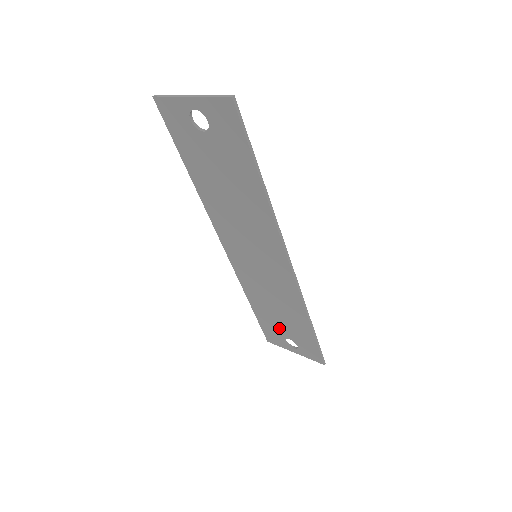
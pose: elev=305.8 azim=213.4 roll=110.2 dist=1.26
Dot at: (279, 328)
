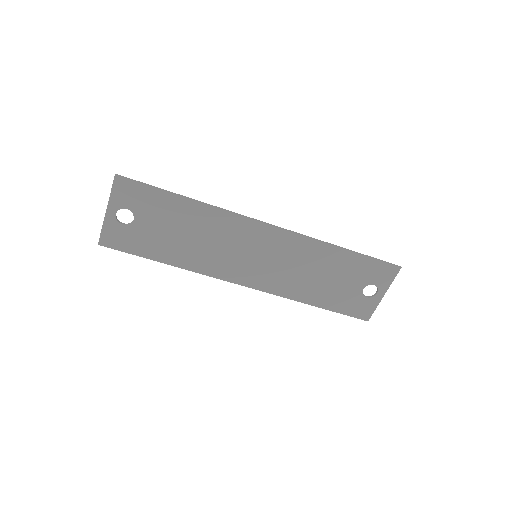
Dot at: (347, 292)
